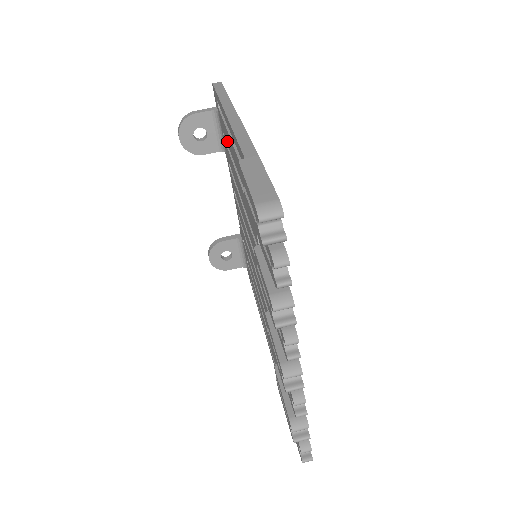
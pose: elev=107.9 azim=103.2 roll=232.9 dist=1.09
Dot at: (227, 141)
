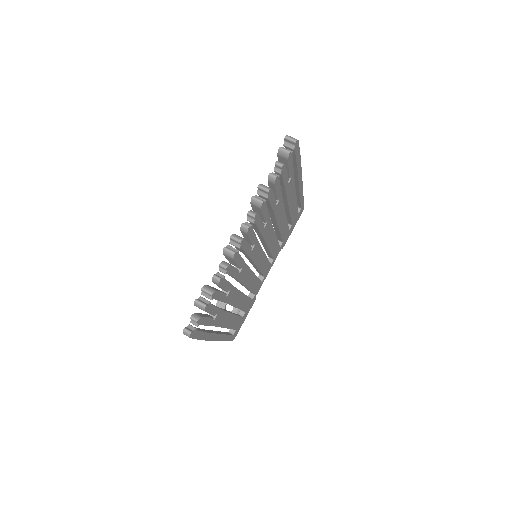
Dot at: occluded
